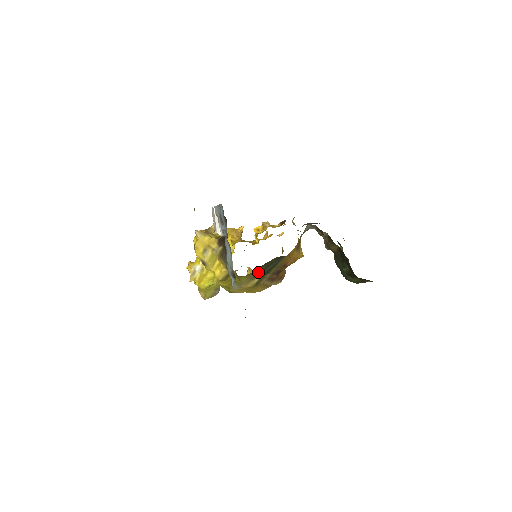
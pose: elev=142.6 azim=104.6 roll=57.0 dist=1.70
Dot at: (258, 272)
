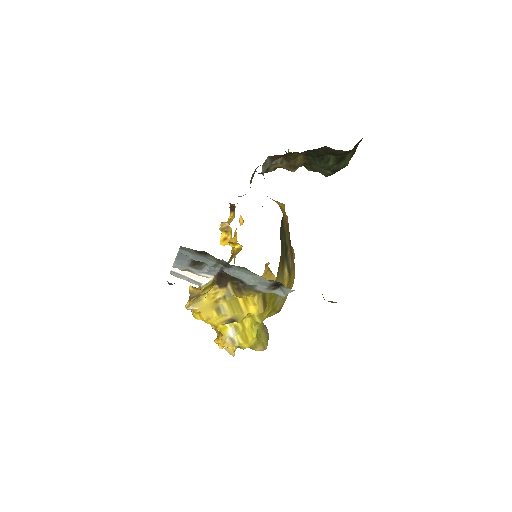
Dot at: (280, 260)
